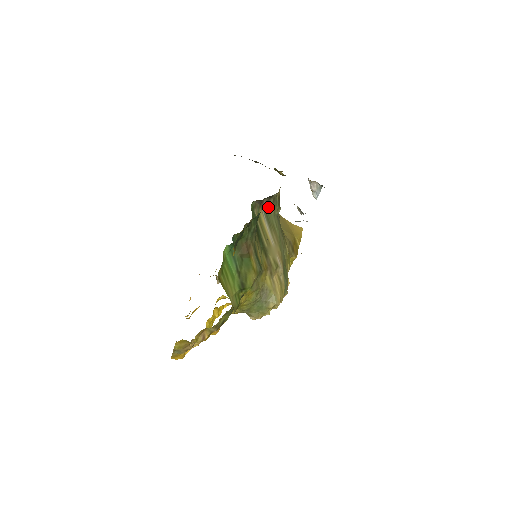
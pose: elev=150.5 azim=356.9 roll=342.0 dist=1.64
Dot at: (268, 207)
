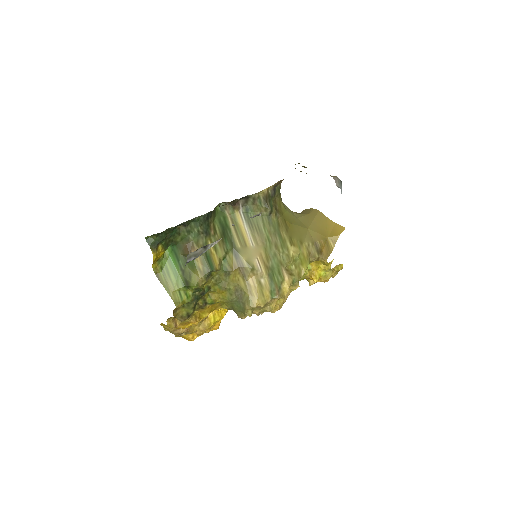
Dot at: (249, 208)
